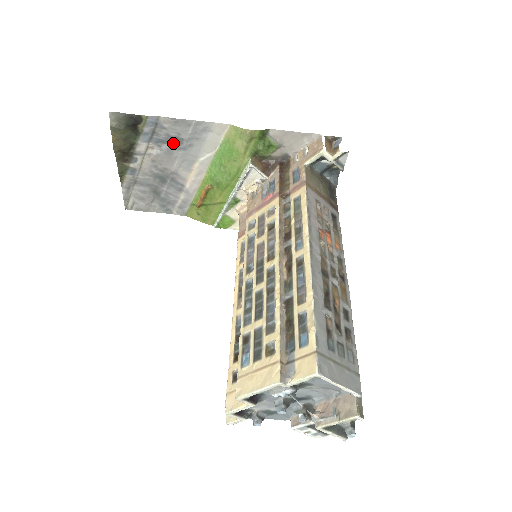
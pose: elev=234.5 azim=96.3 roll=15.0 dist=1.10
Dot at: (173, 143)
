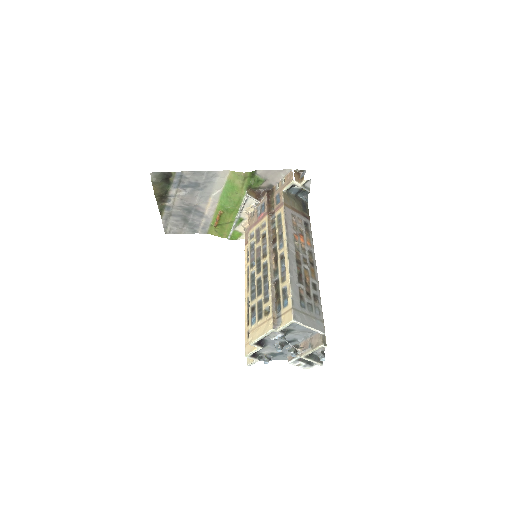
Dot at: (194, 187)
